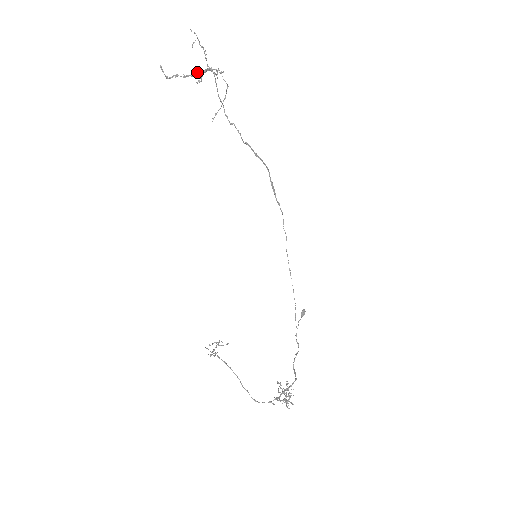
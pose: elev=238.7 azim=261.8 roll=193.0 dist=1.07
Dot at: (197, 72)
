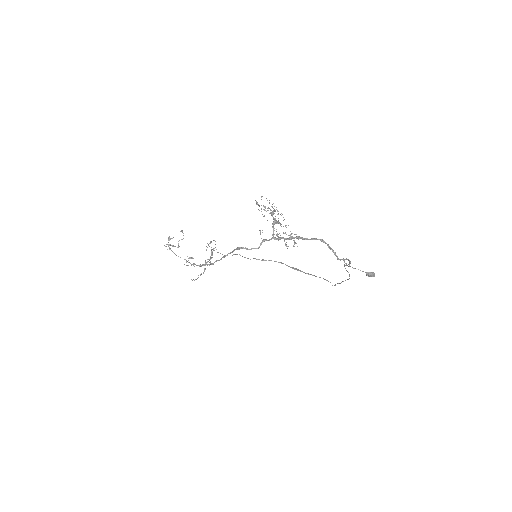
Dot at: (207, 262)
